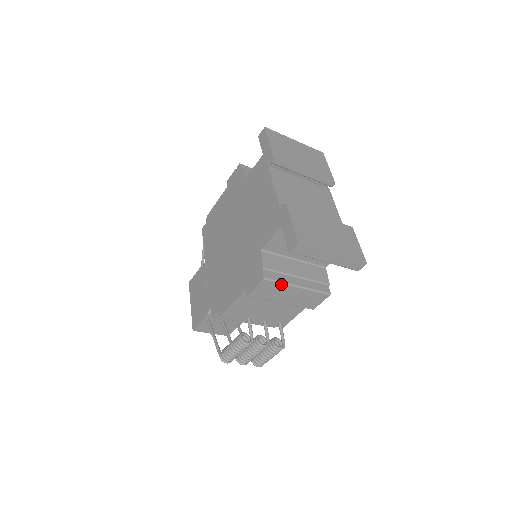
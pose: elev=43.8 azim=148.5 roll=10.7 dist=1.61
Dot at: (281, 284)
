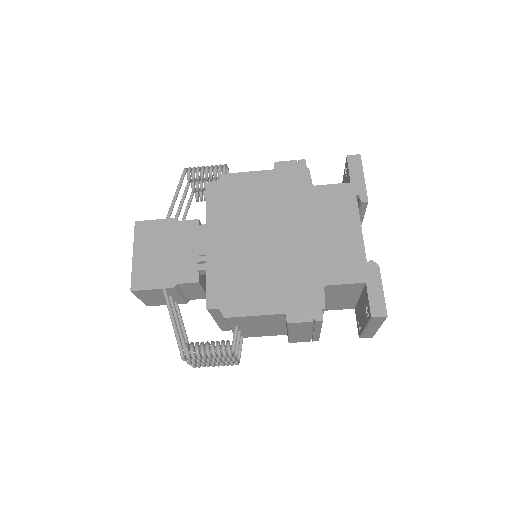
Dot at: (320, 327)
